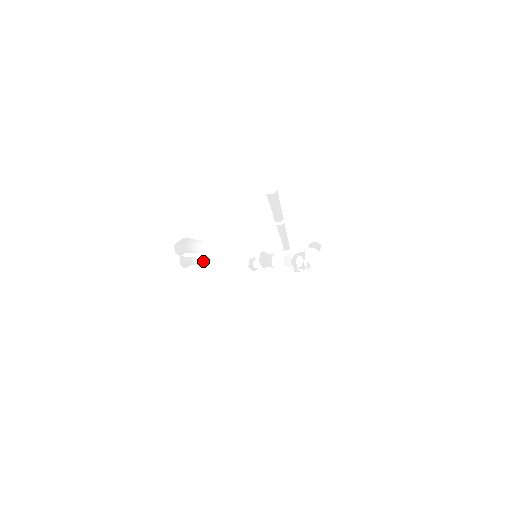
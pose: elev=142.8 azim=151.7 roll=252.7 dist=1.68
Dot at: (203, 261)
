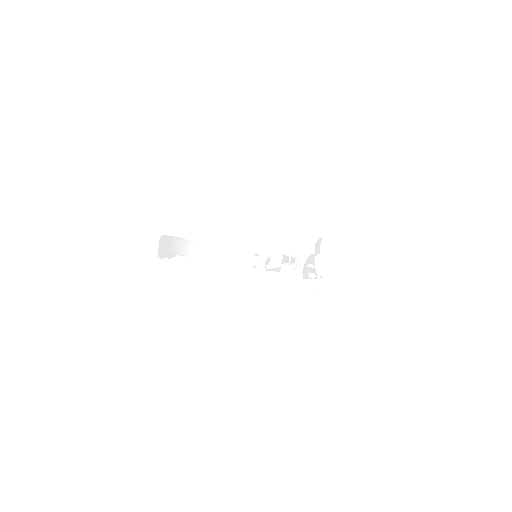
Dot at: occluded
